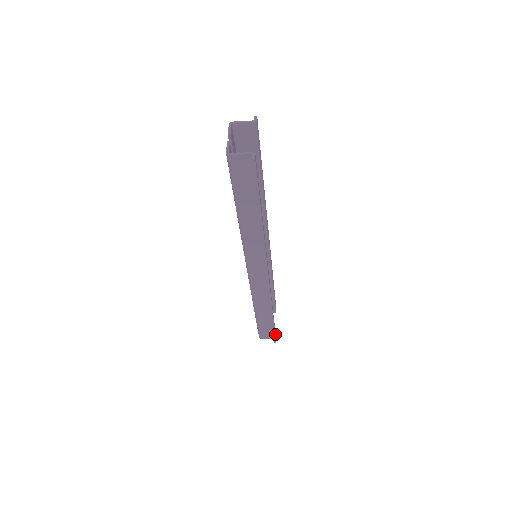
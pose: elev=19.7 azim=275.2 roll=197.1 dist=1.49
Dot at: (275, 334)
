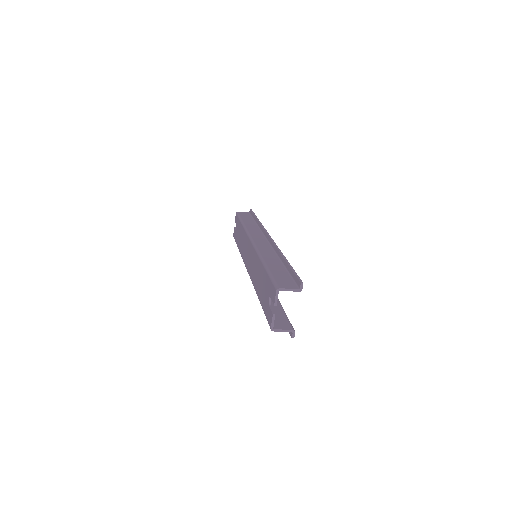
Dot at: occluded
